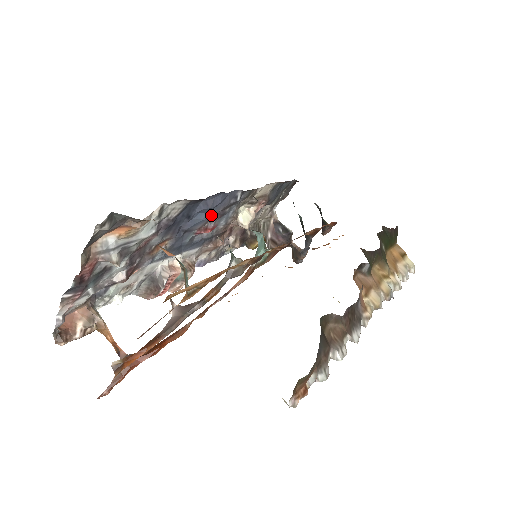
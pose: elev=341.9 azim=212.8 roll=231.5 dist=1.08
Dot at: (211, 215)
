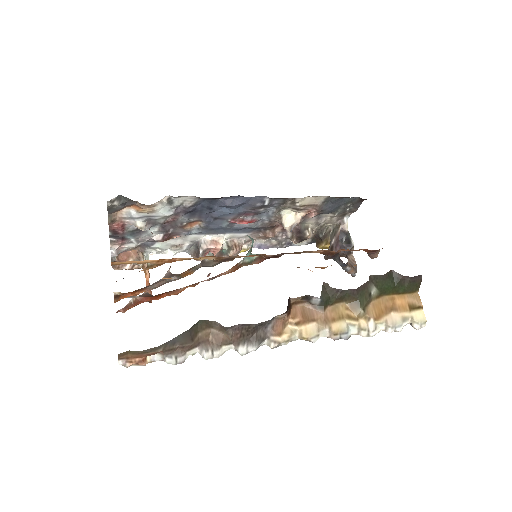
Dot at: (239, 211)
